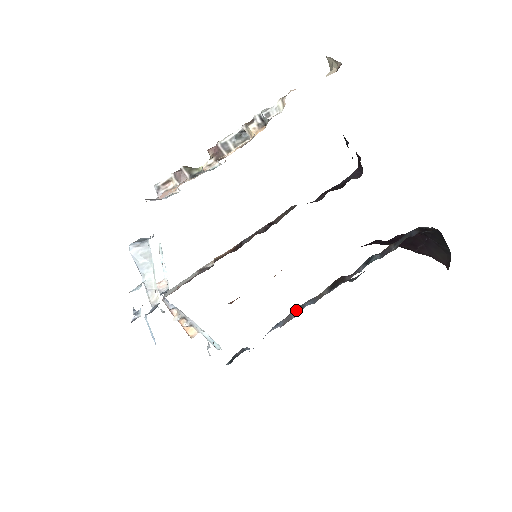
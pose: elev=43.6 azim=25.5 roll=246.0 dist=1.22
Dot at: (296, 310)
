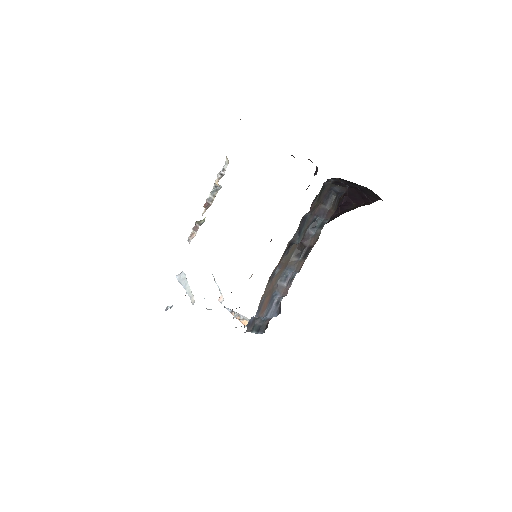
Dot at: (273, 278)
